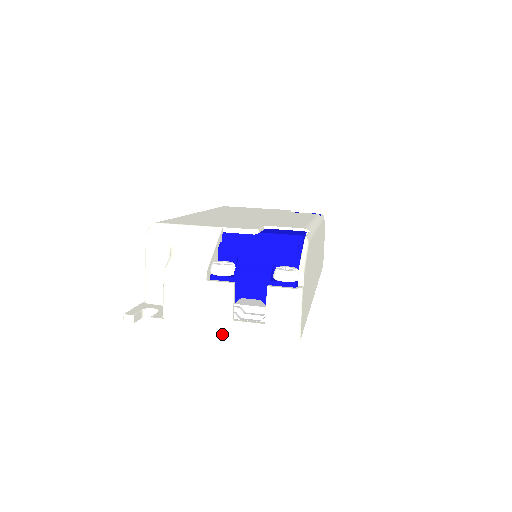
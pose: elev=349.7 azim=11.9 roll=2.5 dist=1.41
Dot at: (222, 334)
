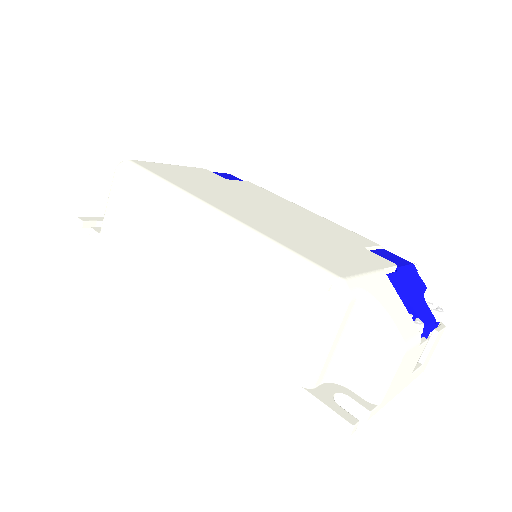
Dot at: occluded
